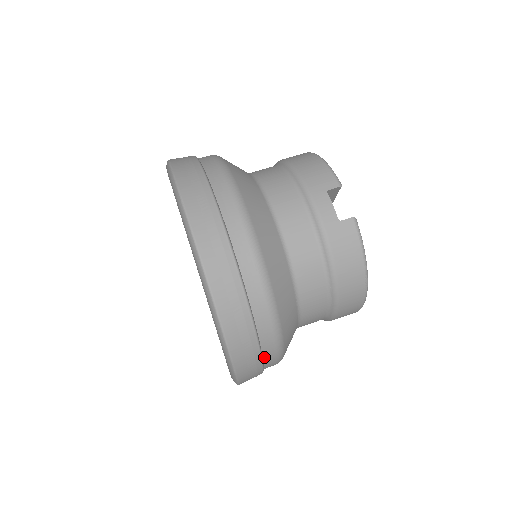
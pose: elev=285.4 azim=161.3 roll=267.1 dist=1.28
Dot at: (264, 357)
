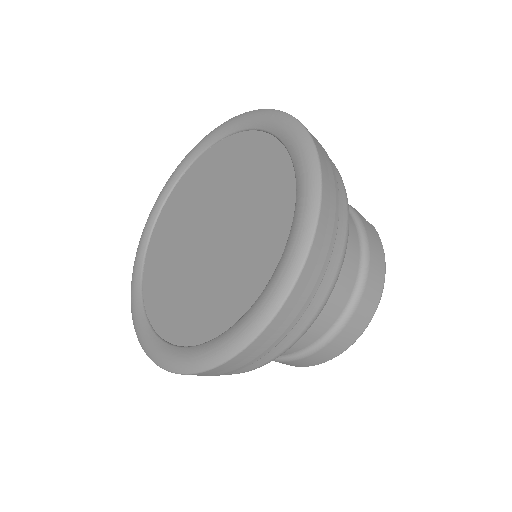
Dot at: (321, 279)
